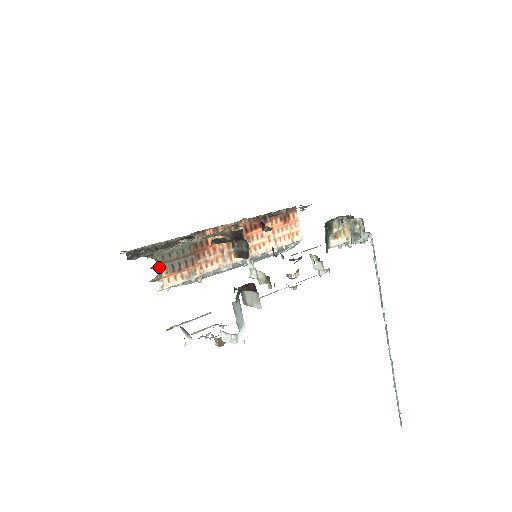
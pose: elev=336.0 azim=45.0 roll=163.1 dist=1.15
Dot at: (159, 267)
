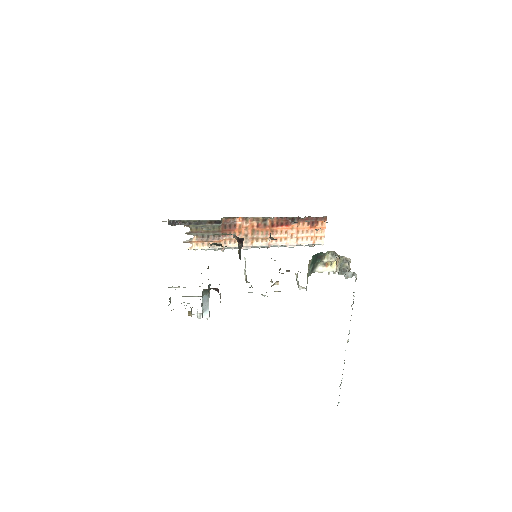
Dot at: (192, 234)
